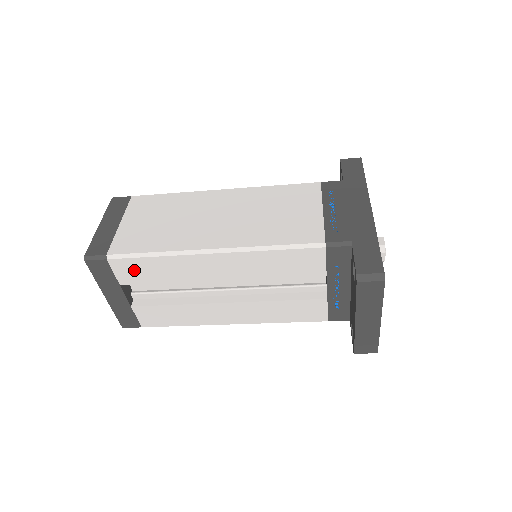
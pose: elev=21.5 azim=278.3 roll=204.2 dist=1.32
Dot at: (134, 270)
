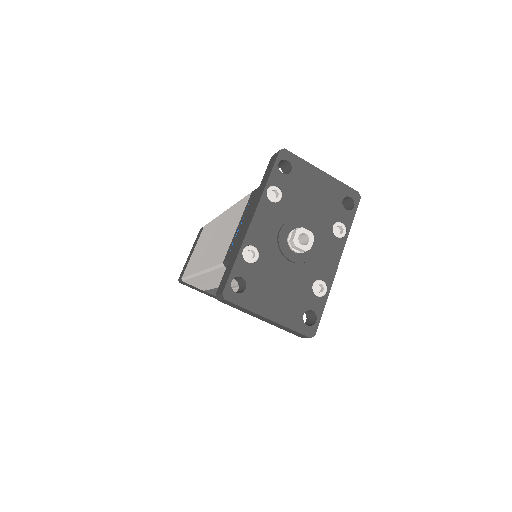
Dot at: (196, 284)
